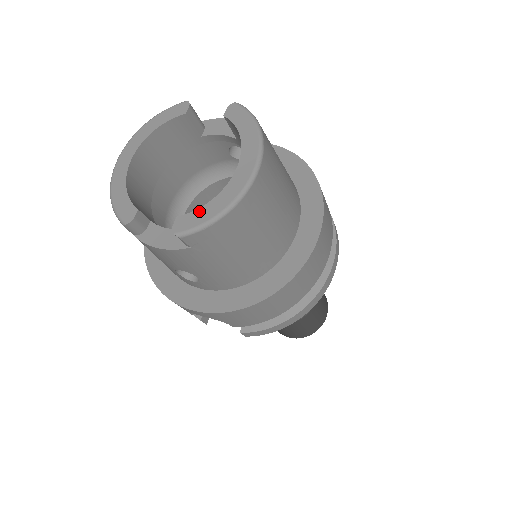
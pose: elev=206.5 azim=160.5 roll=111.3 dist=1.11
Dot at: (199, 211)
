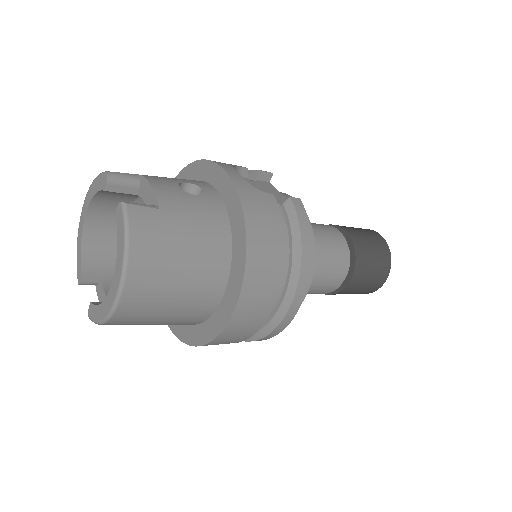
Dot at: (96, 308)
